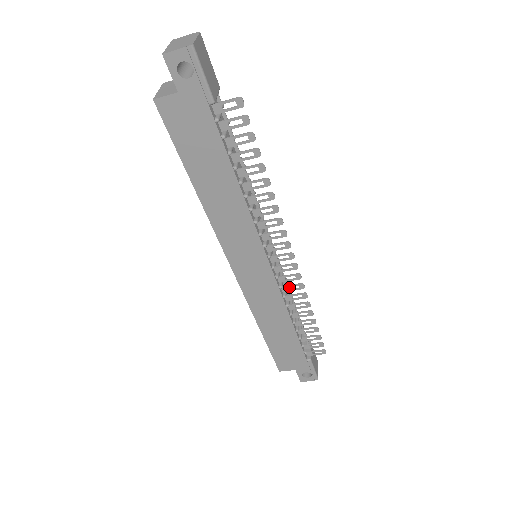
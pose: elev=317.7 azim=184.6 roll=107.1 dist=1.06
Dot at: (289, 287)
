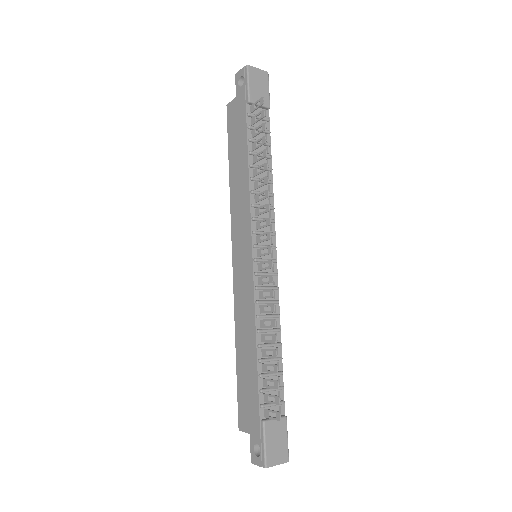
Dot at: (279, 315)
